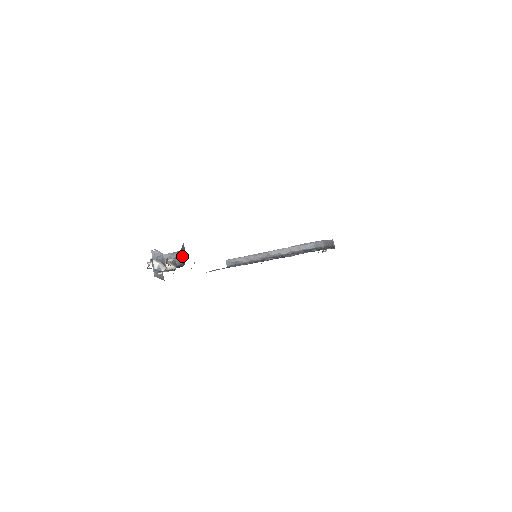
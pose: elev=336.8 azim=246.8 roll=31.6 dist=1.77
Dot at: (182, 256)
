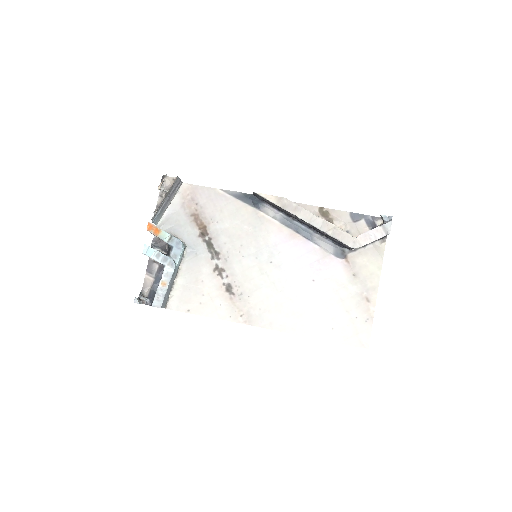
Dot at: occluded
